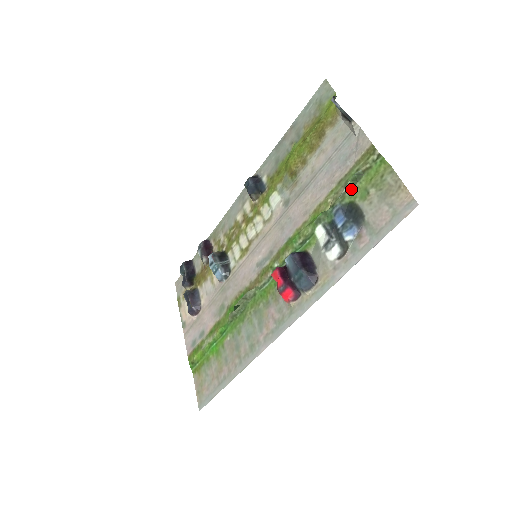
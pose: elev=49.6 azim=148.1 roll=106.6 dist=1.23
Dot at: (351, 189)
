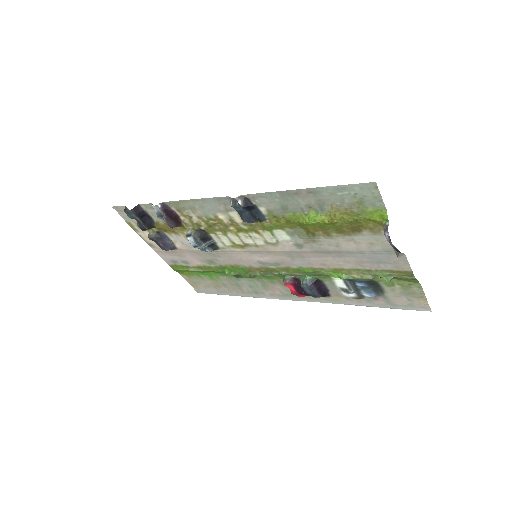
Dot at: (378, 277)
